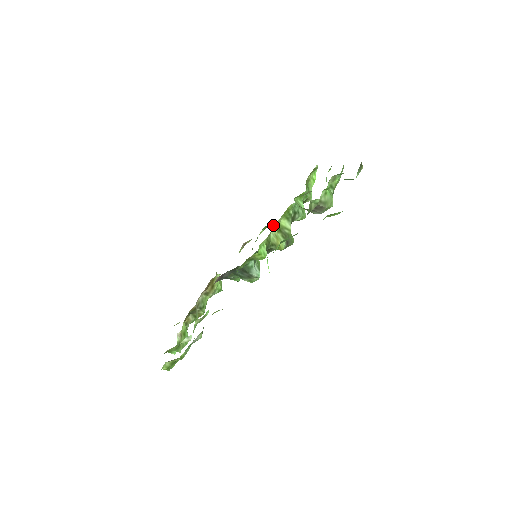
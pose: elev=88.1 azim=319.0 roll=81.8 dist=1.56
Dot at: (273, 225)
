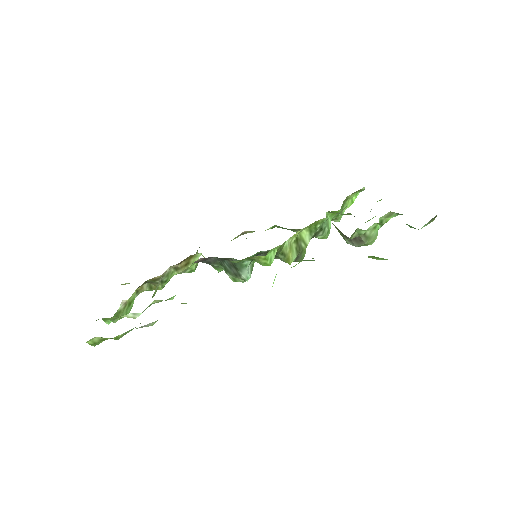
Dot at: (285, 228)
